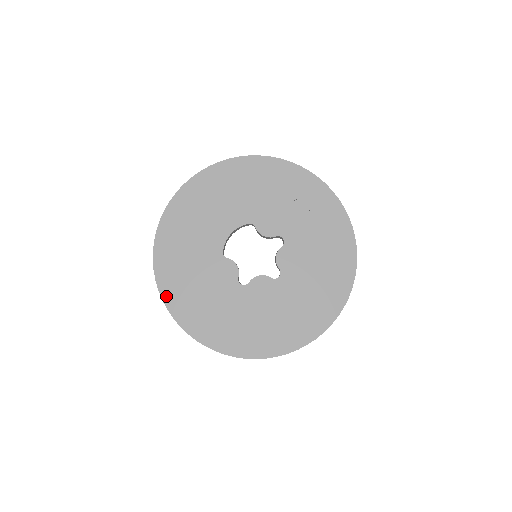
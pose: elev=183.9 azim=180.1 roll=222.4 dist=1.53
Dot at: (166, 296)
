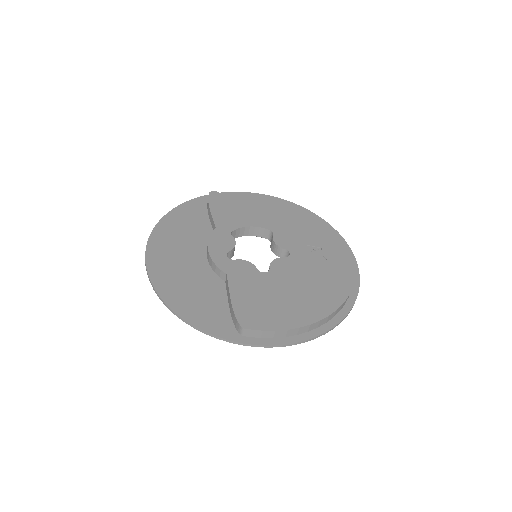
Dot at: (157, 232)
